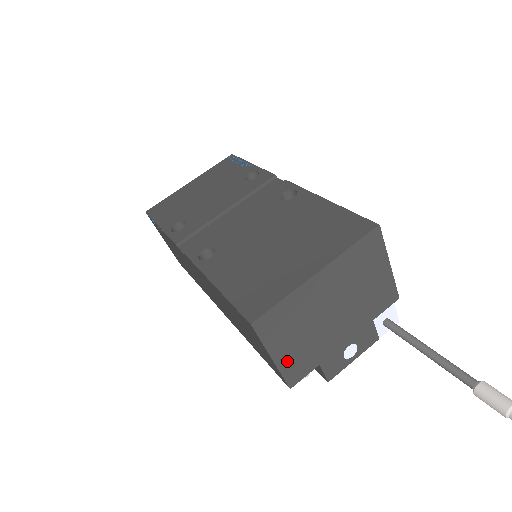
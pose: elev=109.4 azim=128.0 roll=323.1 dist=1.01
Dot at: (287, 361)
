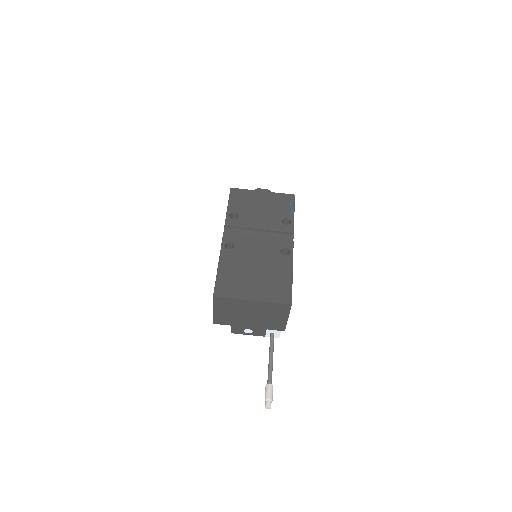
Dot at: (219, 315)
